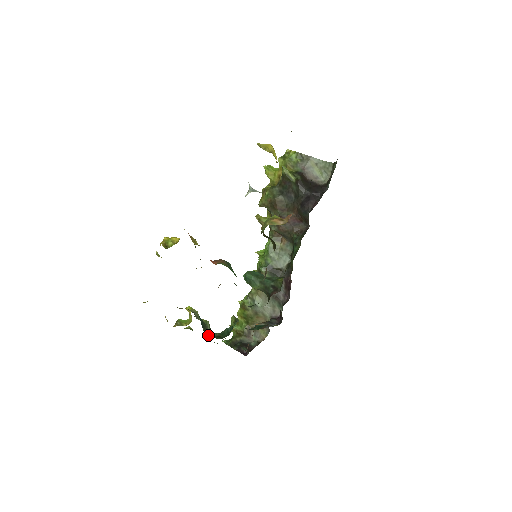
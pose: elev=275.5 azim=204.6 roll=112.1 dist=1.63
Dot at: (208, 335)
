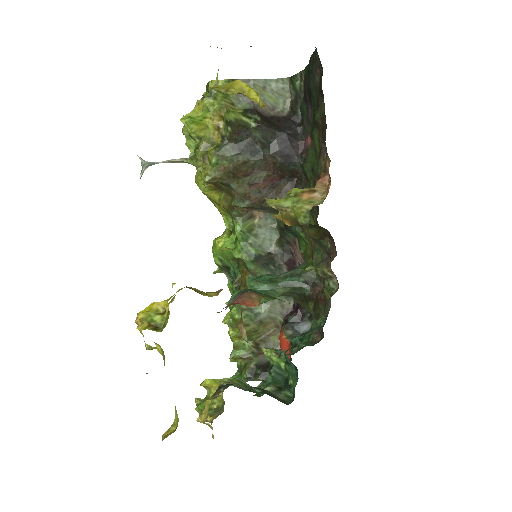
Dot at: (286, 401)
